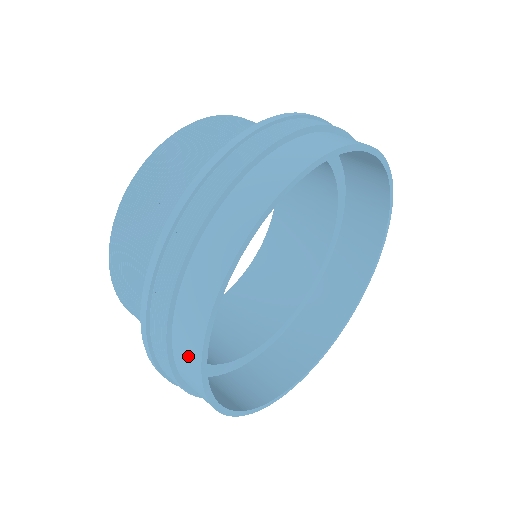
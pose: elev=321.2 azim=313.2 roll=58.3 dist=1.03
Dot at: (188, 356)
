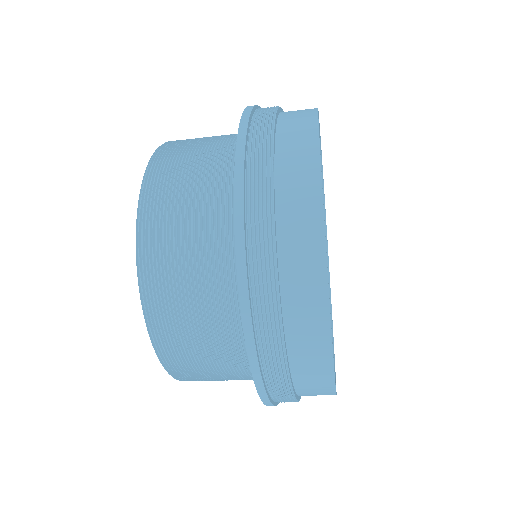
Dot at: occluded
